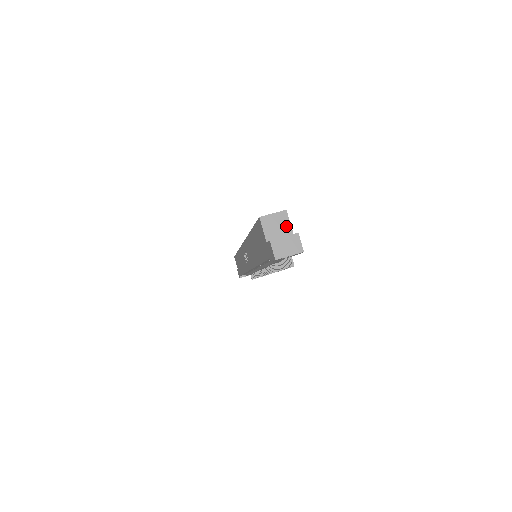
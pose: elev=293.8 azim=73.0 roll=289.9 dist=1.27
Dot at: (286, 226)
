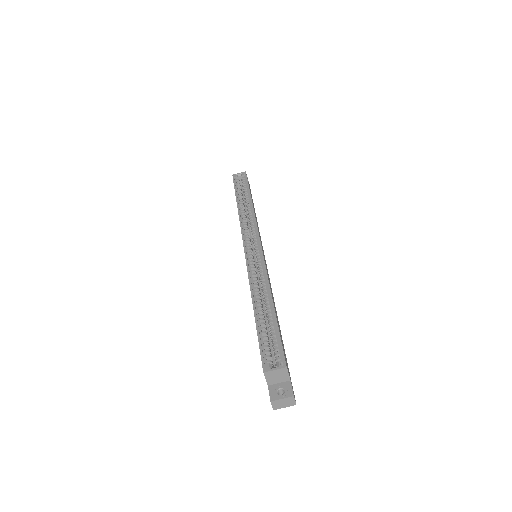
Dot at: (285, 376)
